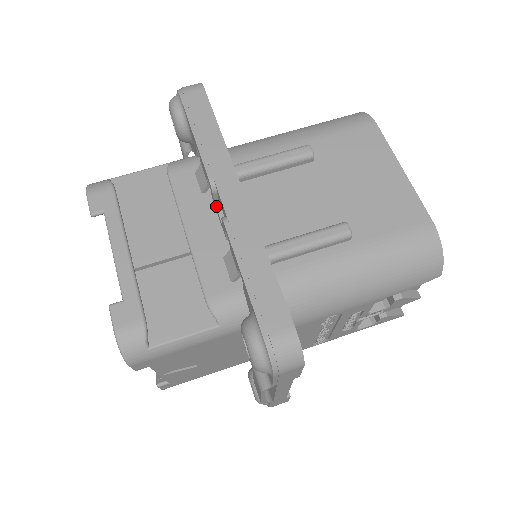
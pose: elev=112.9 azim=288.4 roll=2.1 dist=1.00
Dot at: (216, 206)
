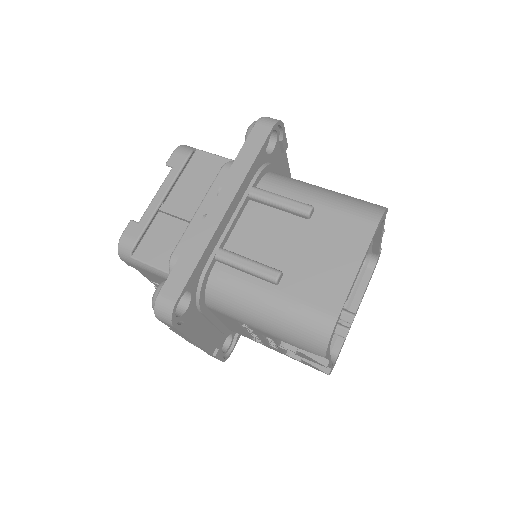
Dot at: occluded
